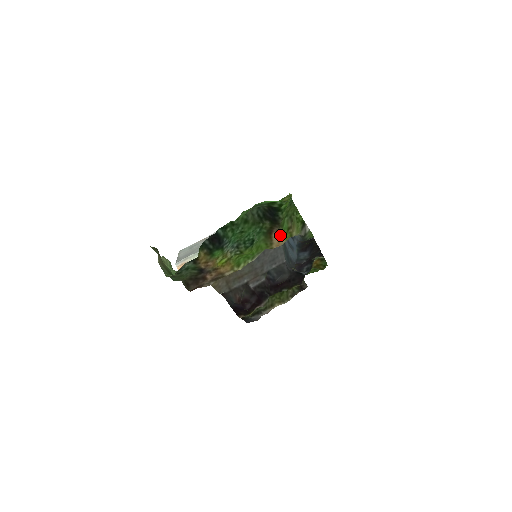
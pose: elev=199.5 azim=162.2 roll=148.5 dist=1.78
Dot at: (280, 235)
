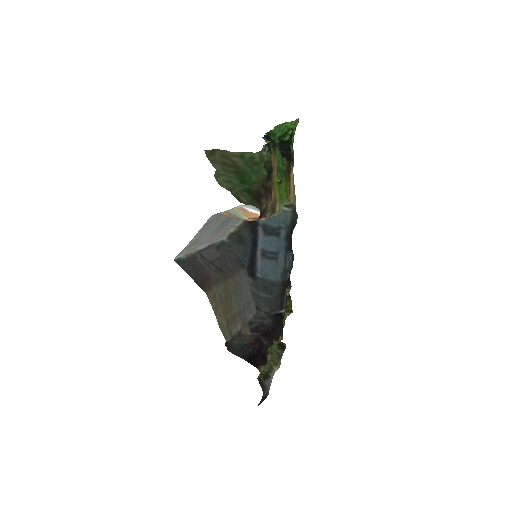
Dot at: (293, 181)
